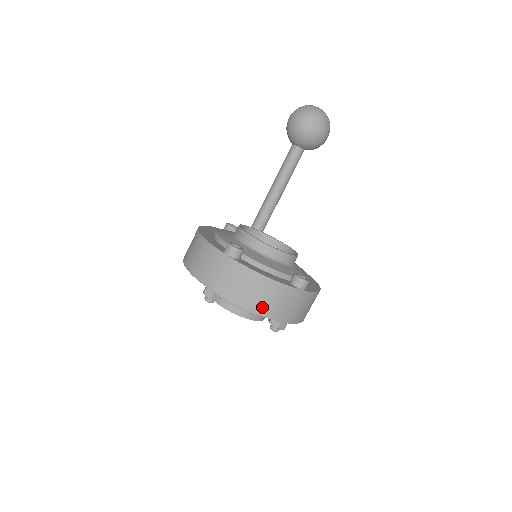
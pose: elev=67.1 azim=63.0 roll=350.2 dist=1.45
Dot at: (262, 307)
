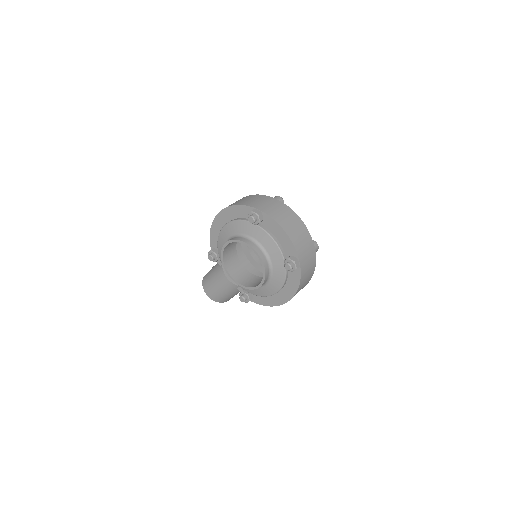
Dot at: (293, 235)
